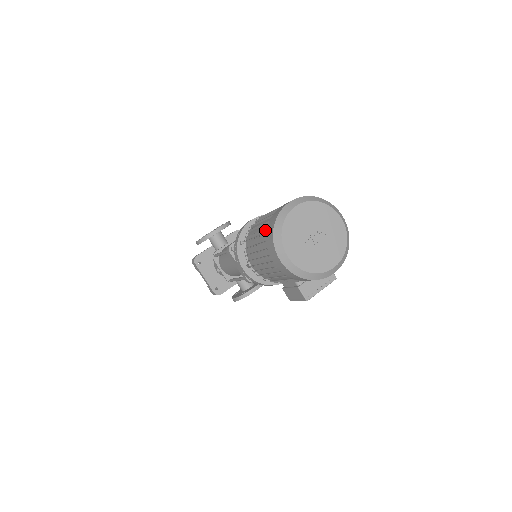
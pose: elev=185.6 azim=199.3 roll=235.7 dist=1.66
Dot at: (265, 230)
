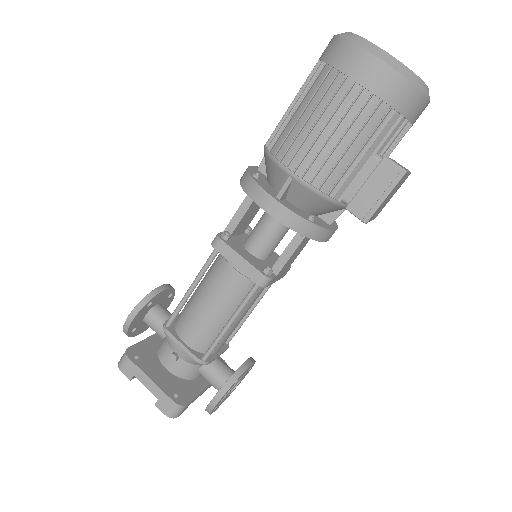
Dot at: (317, 71)
